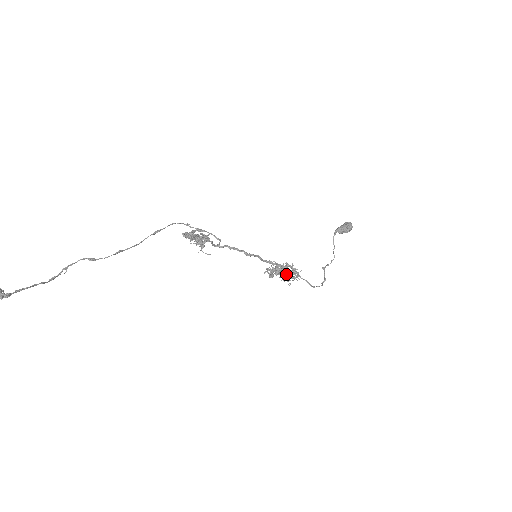
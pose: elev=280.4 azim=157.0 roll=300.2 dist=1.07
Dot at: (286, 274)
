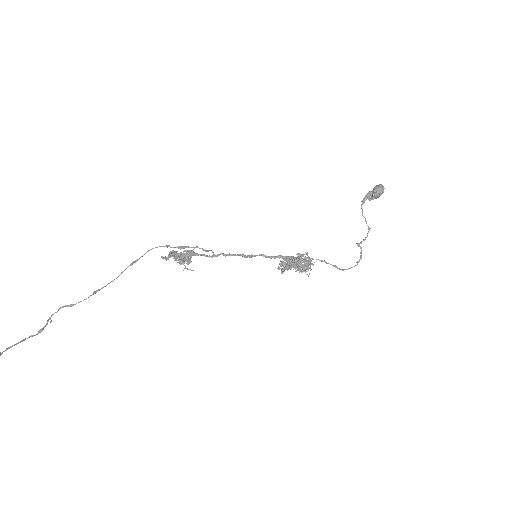
Dot at: (294, 267)
